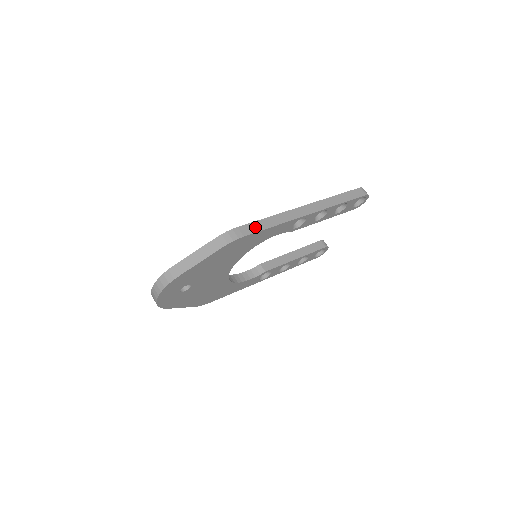
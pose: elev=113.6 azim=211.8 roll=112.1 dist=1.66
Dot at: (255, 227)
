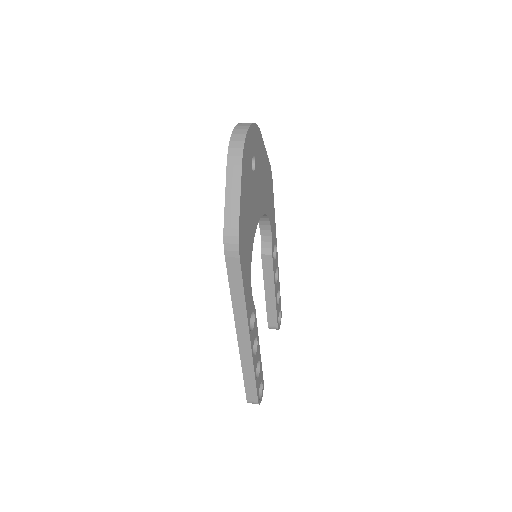
Dot at: occluded
